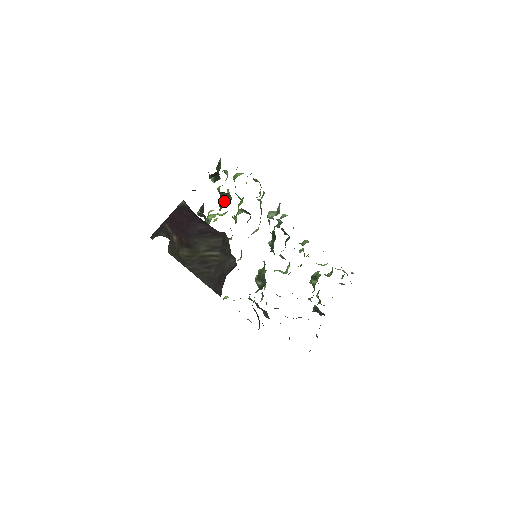
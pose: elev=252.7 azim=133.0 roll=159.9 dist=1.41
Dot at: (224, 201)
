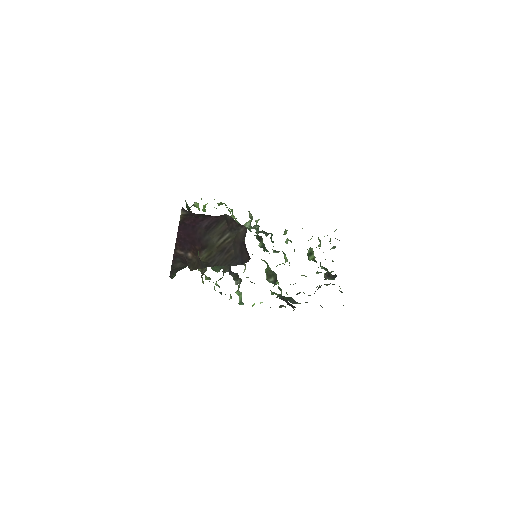
Dot at: occluded
